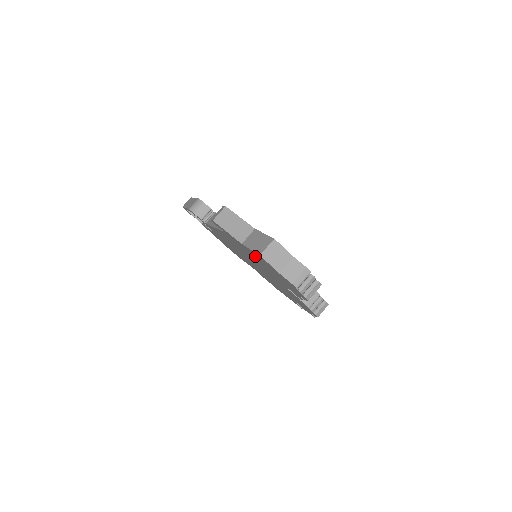
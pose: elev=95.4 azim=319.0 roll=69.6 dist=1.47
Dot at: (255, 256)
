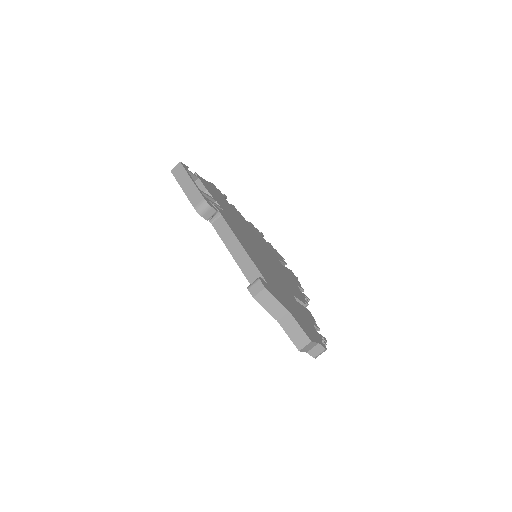
Dot at: occluded
